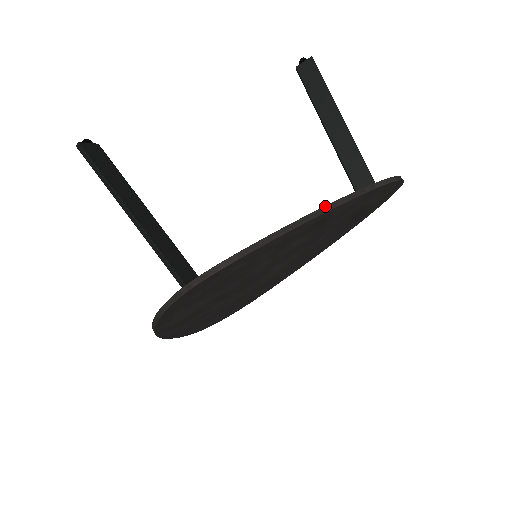
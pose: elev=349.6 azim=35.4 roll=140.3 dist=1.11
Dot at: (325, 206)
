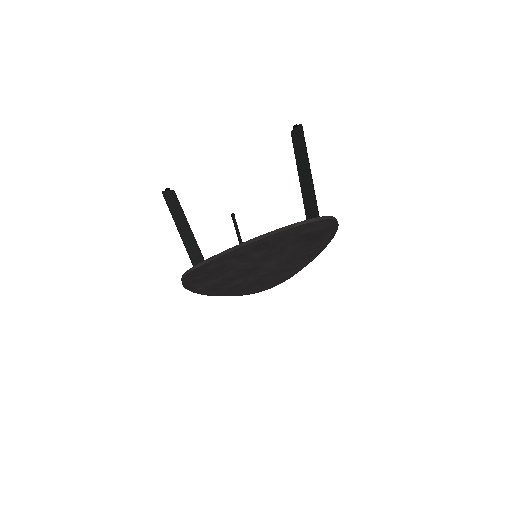
Dot at: (254, 238)
